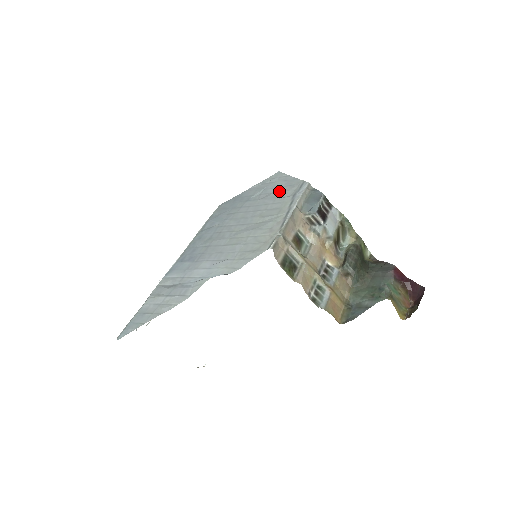
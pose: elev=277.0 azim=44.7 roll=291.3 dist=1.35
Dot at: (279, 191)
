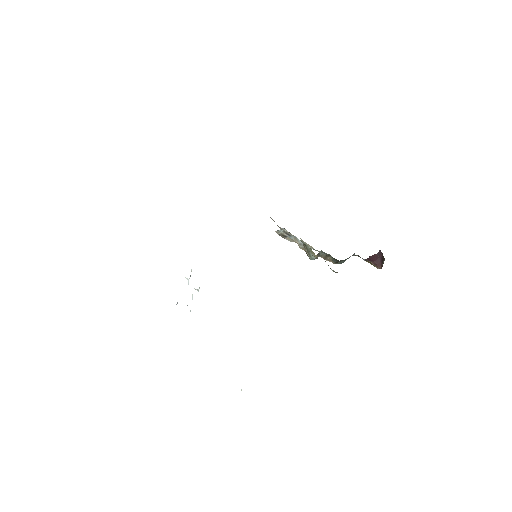
Dot at: occluded
